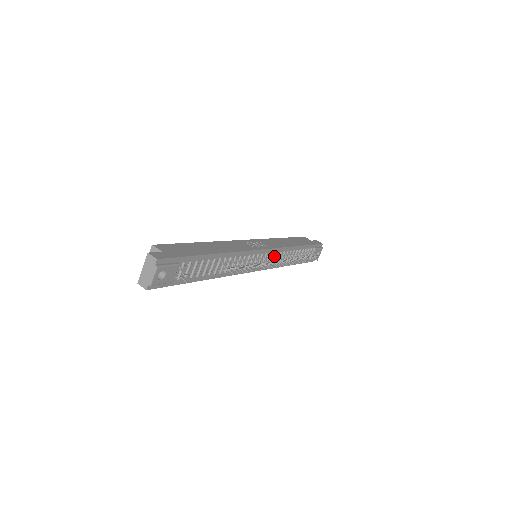
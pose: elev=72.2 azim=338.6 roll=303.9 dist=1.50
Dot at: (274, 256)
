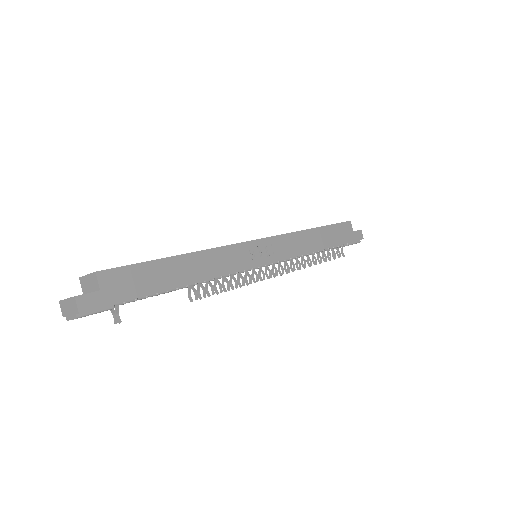
Dot at: occluded
